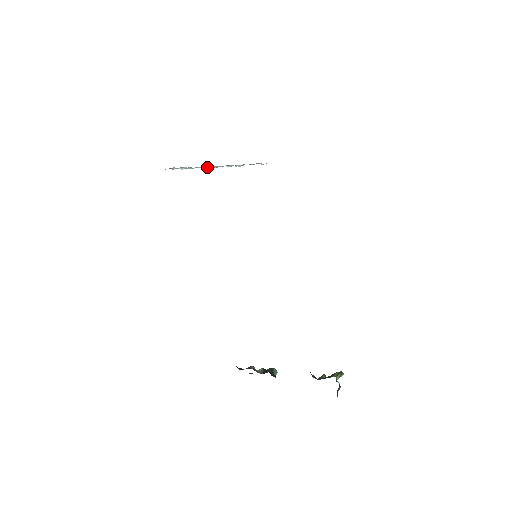
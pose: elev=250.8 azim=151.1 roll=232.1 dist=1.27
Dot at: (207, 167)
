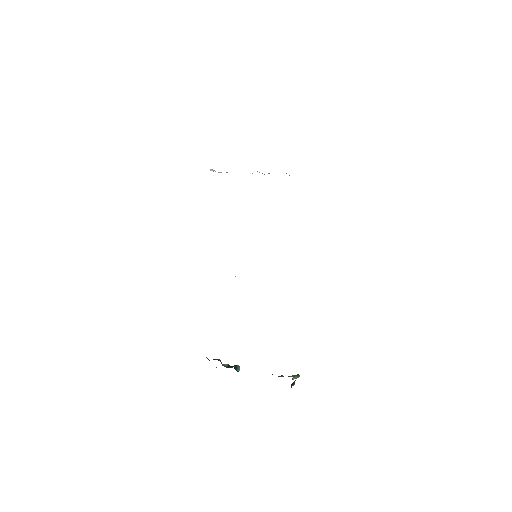
Dot at: occluded
